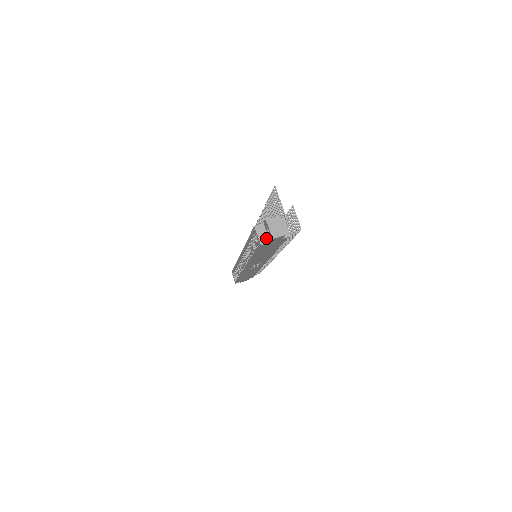
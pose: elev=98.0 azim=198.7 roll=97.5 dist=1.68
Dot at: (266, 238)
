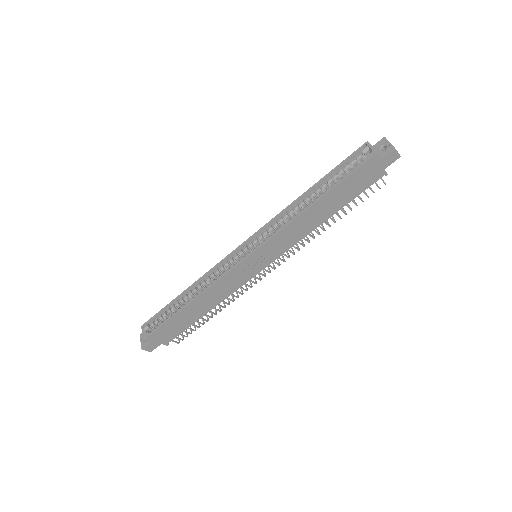
Dot at: (378, 154)
